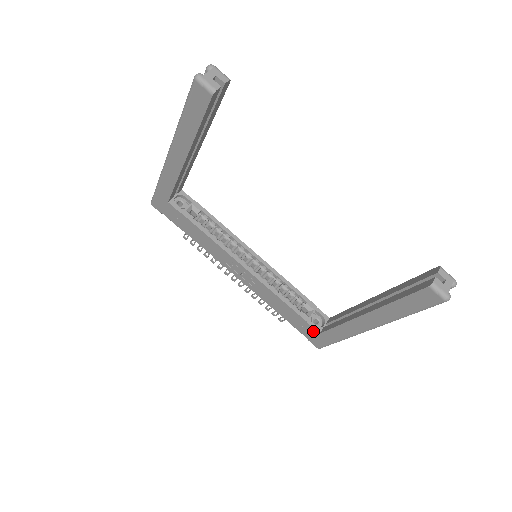
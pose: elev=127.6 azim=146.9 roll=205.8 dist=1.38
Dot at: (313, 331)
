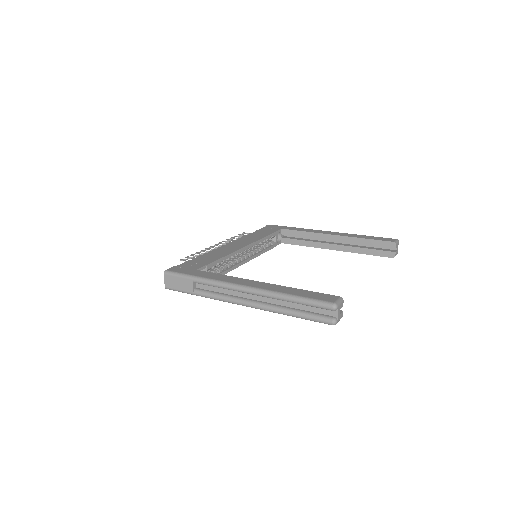
Dot at: occluded
